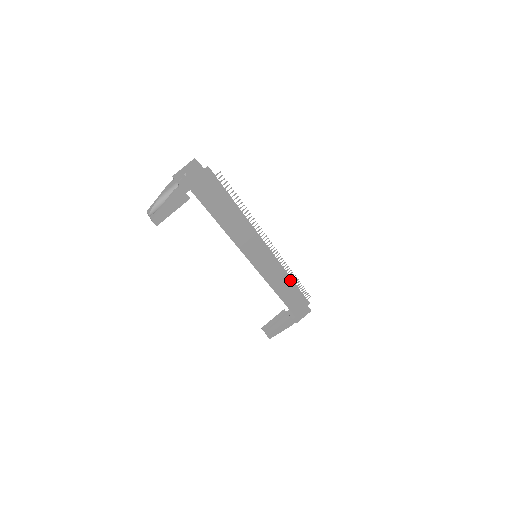
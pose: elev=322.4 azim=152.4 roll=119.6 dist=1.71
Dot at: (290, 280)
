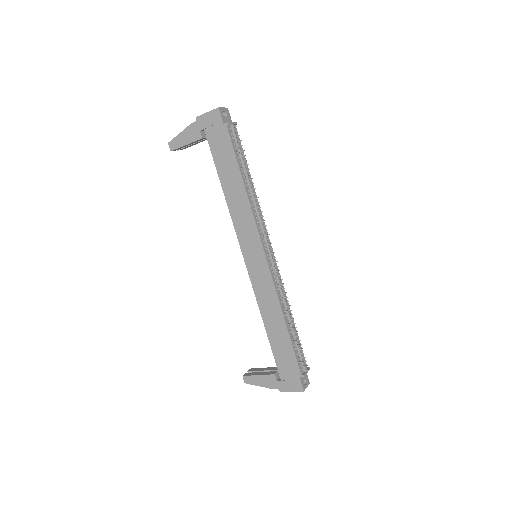
Dot at: (283, 317)
